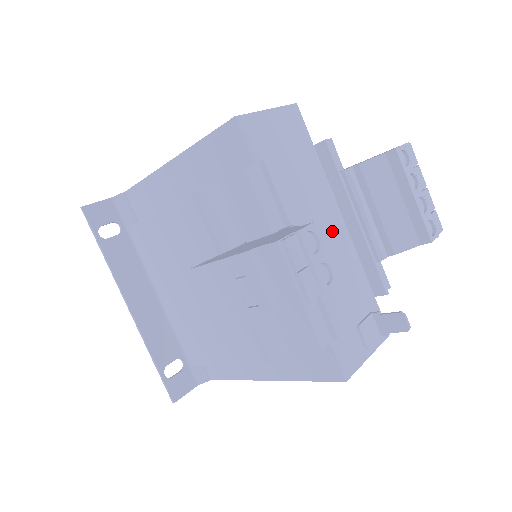
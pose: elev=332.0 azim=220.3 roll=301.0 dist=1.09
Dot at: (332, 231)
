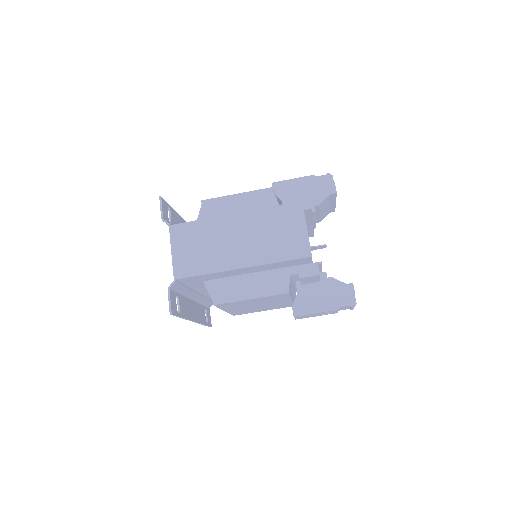
Dot at: occluded
